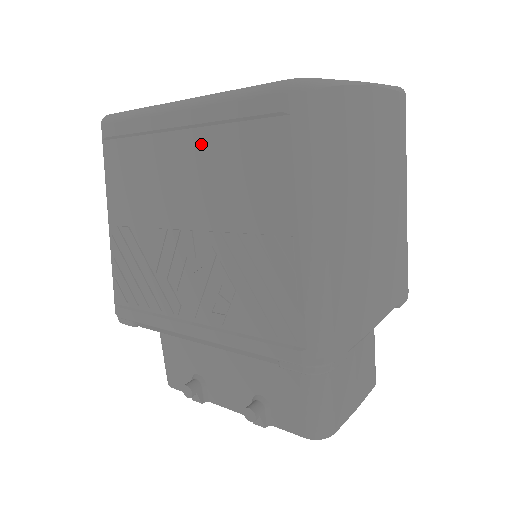
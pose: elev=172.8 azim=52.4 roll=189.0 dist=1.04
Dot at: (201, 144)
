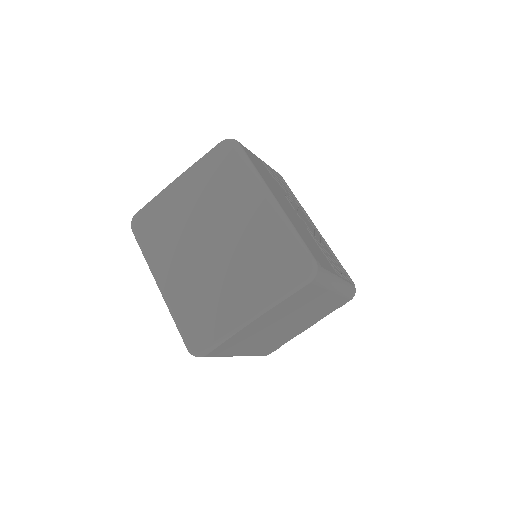
Dot at: occluded
